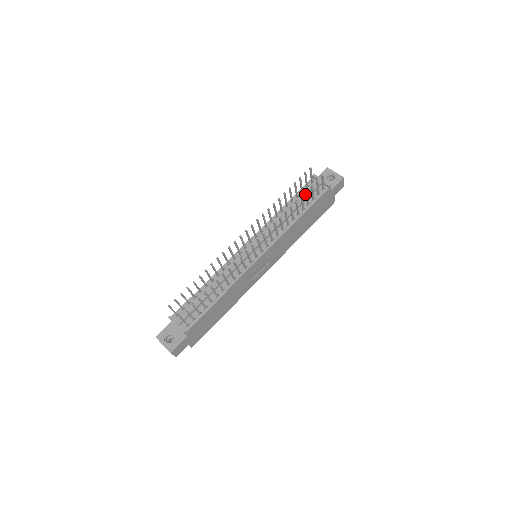
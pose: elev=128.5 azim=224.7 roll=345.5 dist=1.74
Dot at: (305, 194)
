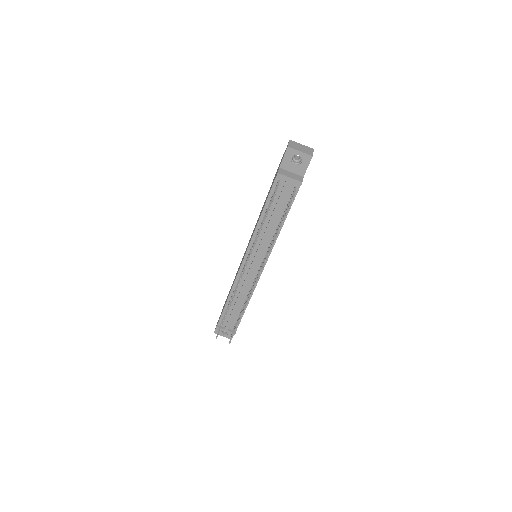
Dot at: (278, 201)
